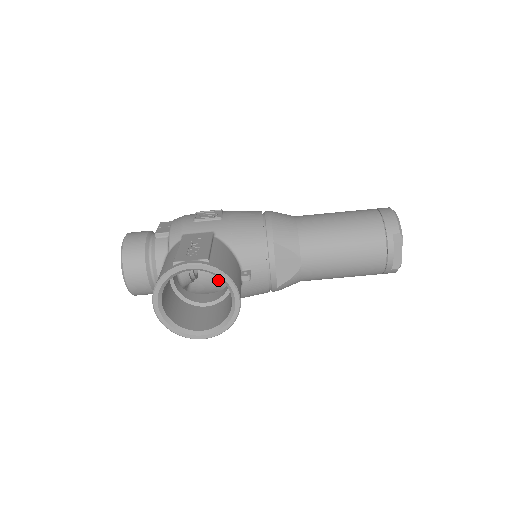
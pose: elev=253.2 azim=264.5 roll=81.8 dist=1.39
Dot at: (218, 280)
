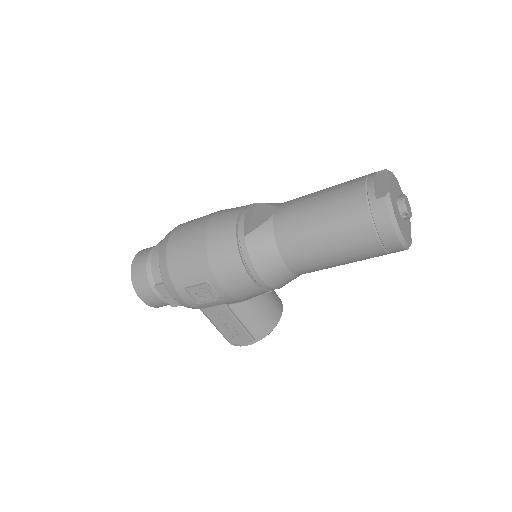
Dot at: occluded
